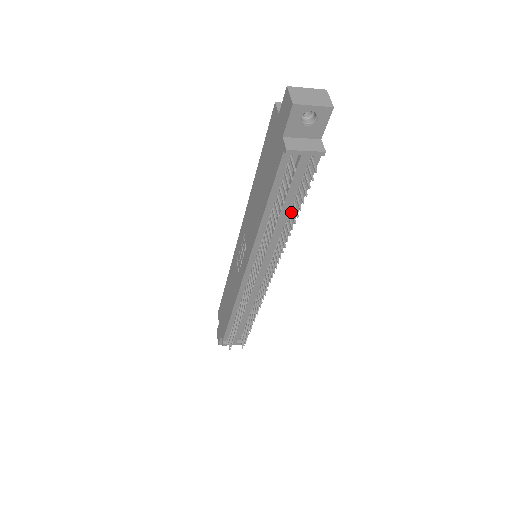
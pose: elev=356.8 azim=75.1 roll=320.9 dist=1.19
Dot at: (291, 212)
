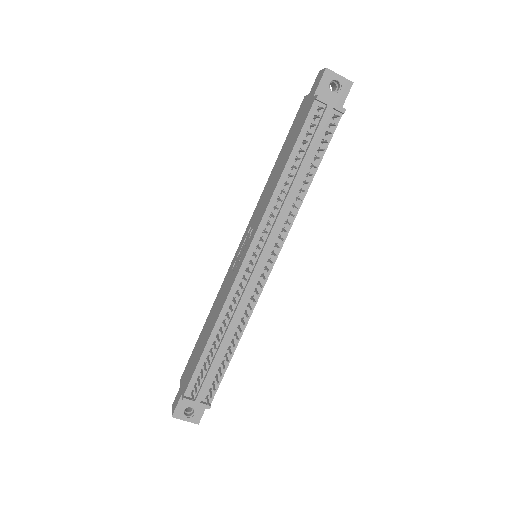
Dot at: (308, 173)
